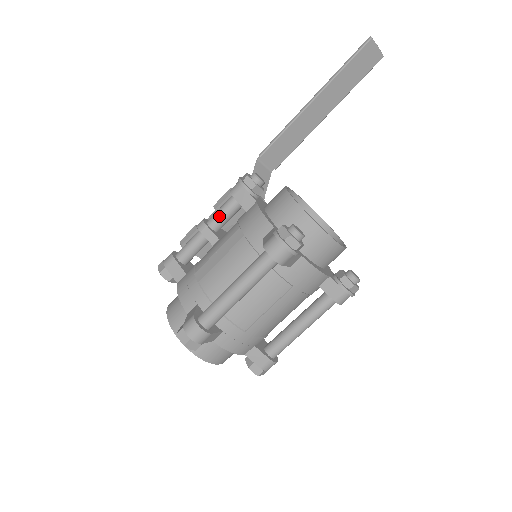
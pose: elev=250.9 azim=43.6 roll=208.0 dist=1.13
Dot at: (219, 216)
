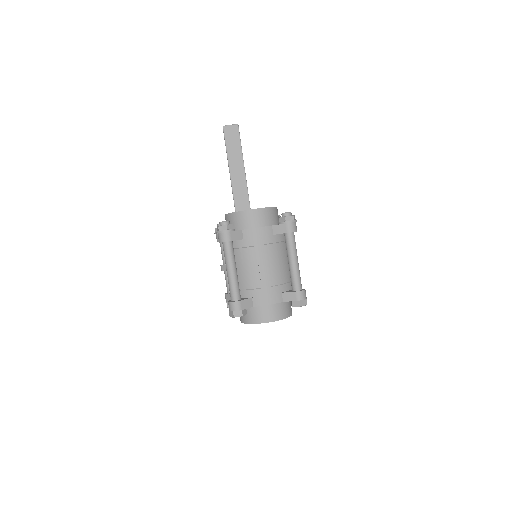
Dot at: (223, 256)
